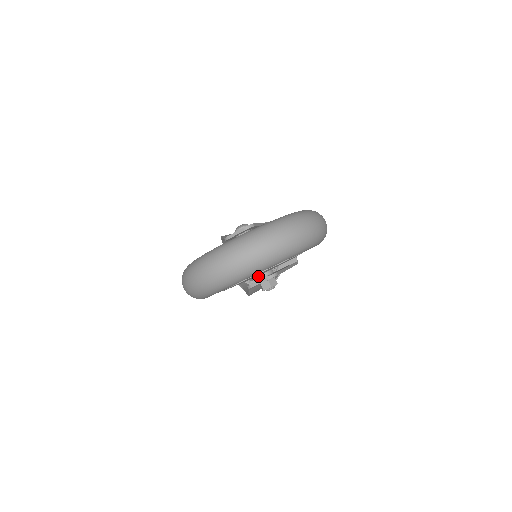
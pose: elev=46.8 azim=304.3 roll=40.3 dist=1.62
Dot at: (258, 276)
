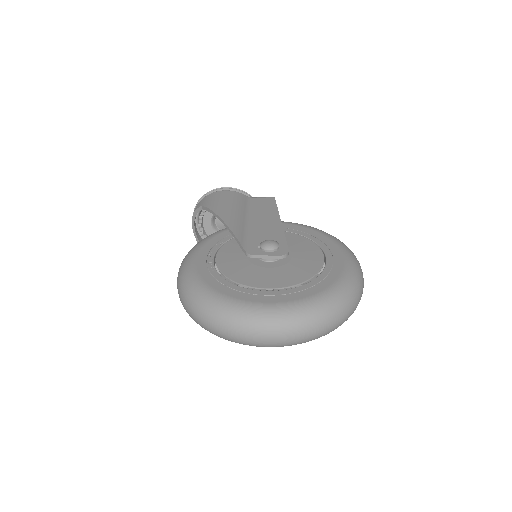
Dot at: occluded
